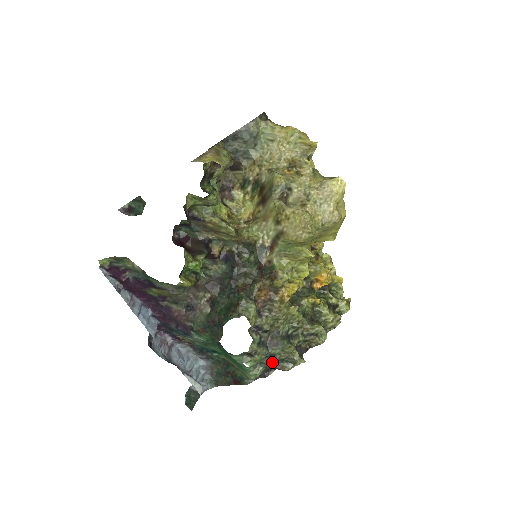
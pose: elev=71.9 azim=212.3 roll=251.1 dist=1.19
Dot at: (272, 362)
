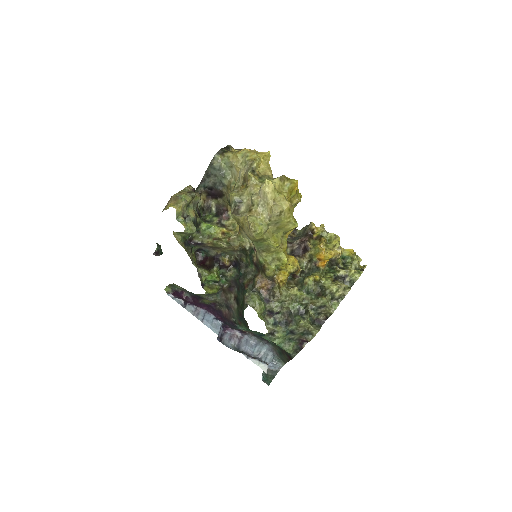
Dot at: (298, 336)
